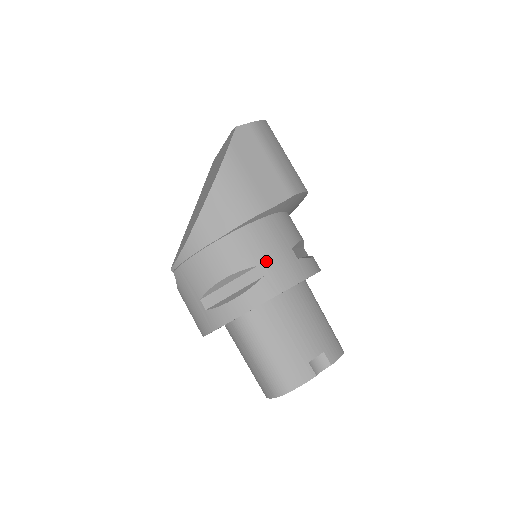
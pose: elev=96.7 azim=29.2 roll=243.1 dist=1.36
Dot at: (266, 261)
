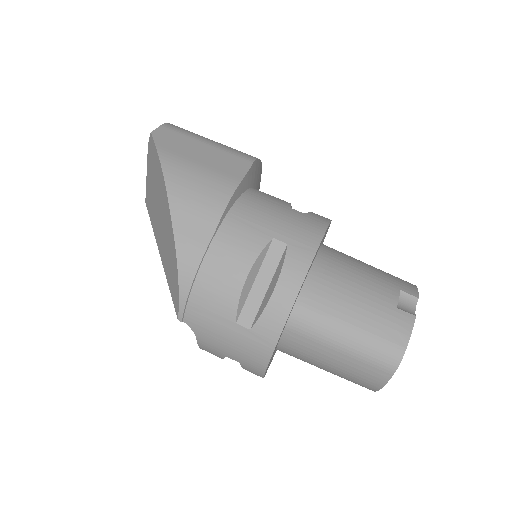
Dot at: (278, 229)
